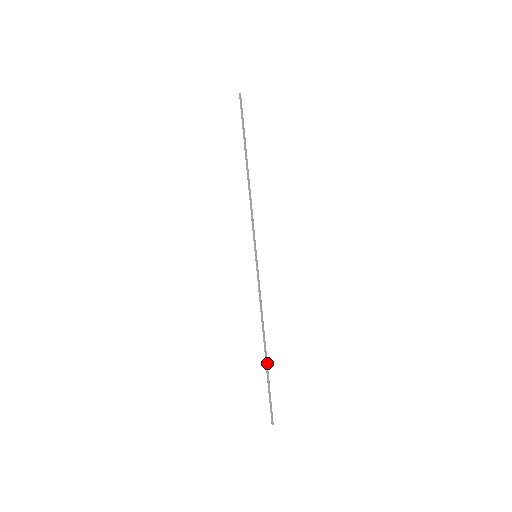
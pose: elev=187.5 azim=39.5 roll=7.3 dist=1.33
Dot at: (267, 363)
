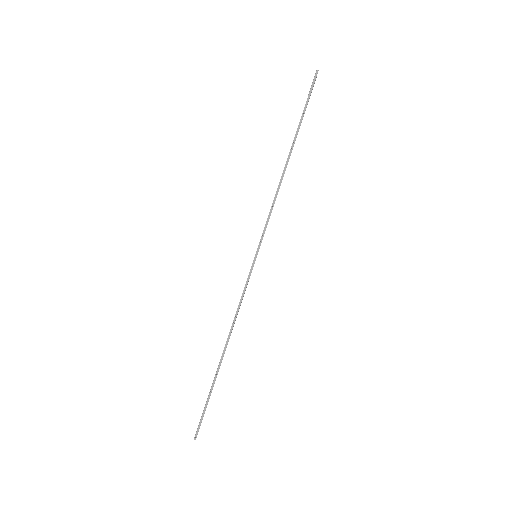
Dot at: (217, 374)
